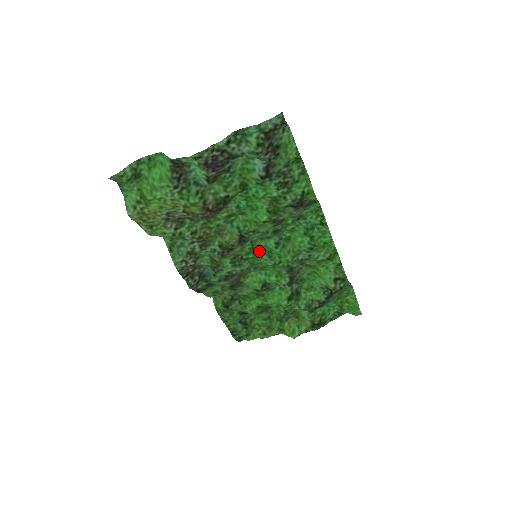
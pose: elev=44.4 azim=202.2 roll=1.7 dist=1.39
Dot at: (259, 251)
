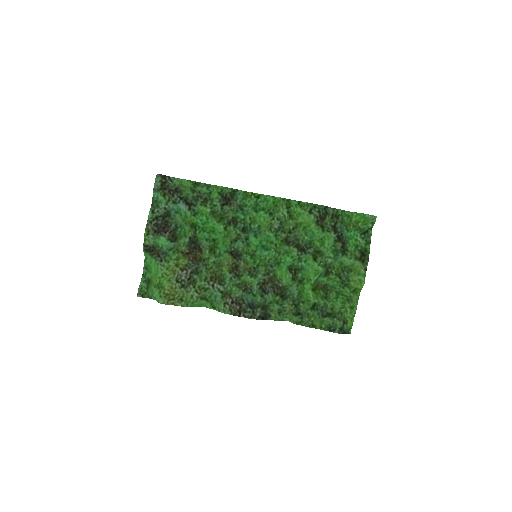
Dot at: (257, 253)
